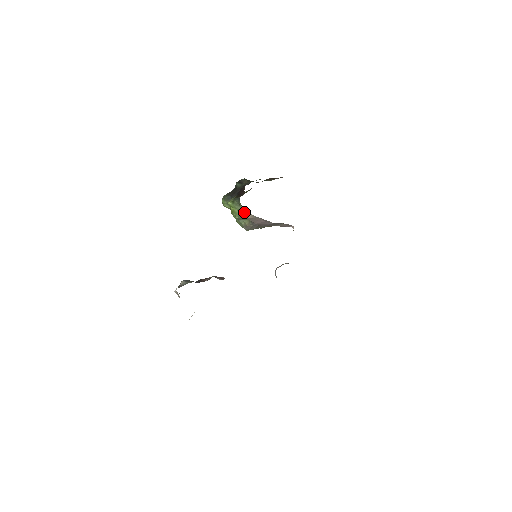
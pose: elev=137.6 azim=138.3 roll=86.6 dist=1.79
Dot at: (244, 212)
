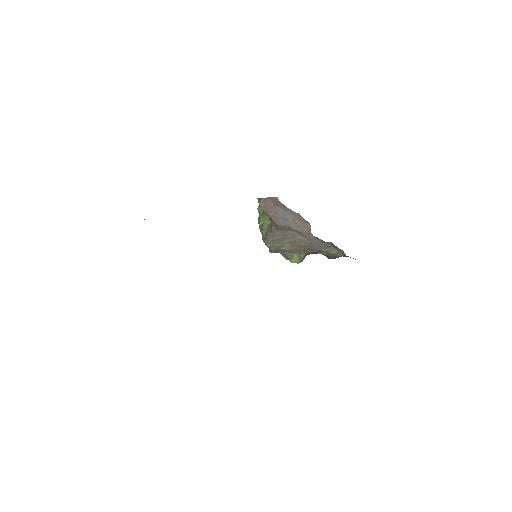
Dot at: occluded
